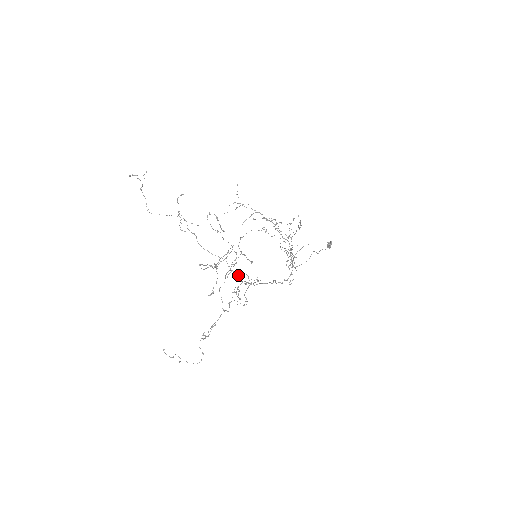
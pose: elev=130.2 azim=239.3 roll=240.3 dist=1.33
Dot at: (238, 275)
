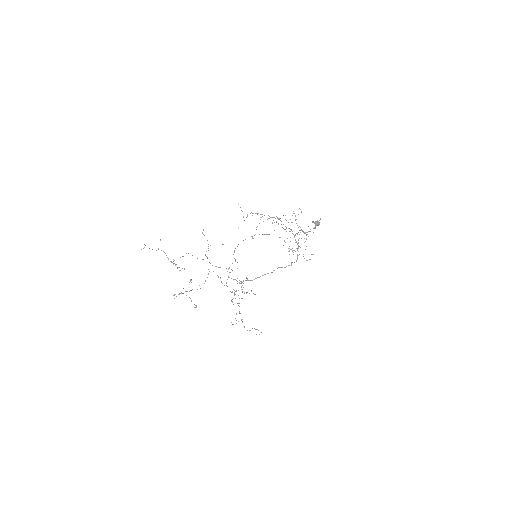
Dot at: (234, 279)
